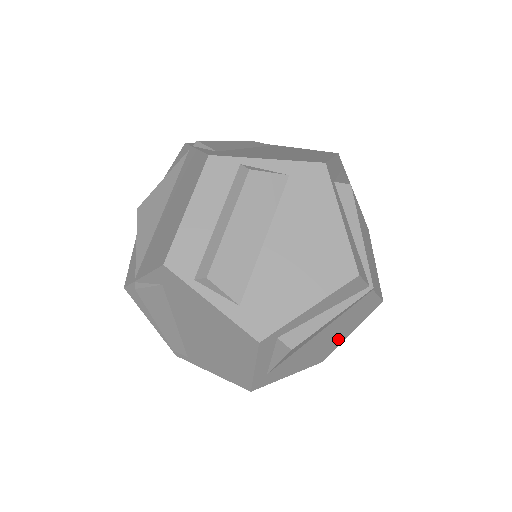
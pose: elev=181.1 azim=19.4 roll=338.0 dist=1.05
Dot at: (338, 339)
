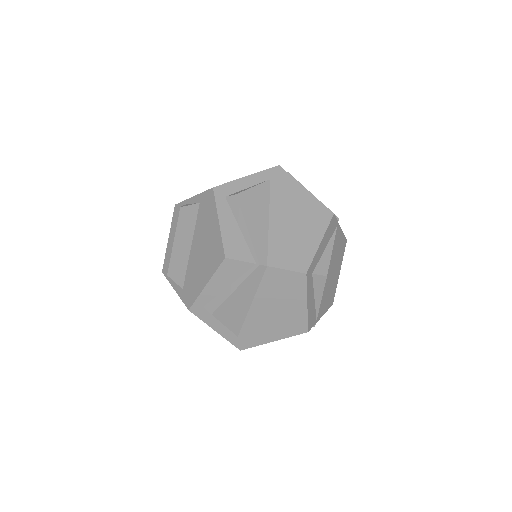
Dot at: (295, 310)
